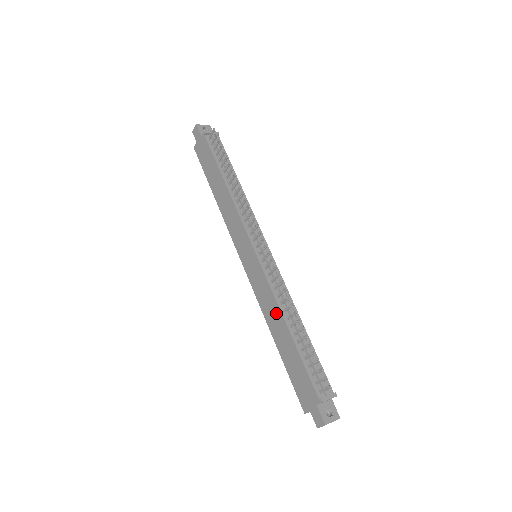
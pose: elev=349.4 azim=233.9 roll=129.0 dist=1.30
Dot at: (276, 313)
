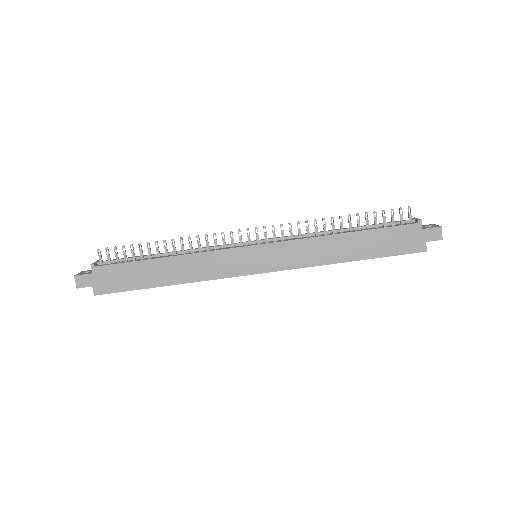
Dot at: (325, 243)
